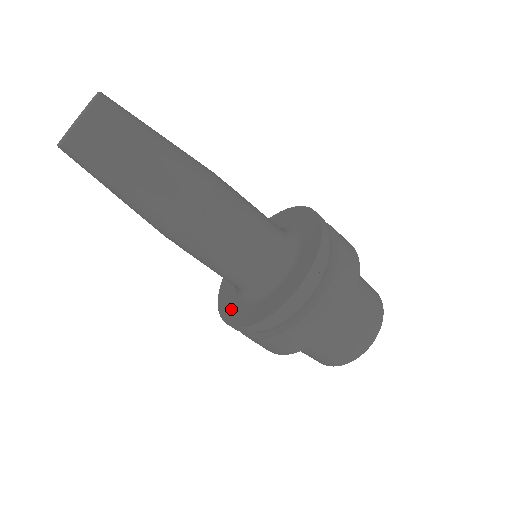
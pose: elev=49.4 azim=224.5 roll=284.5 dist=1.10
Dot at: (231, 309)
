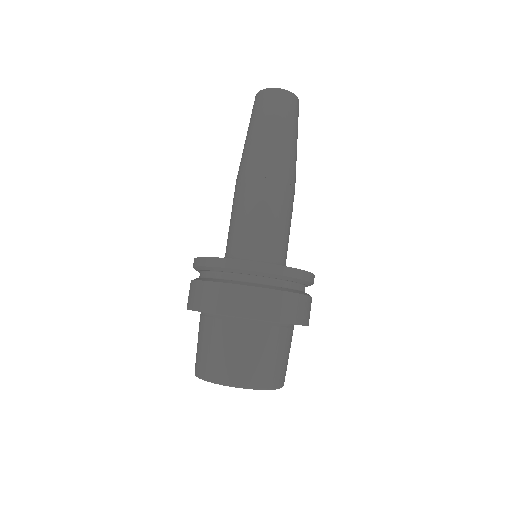
Dot at: occluded
